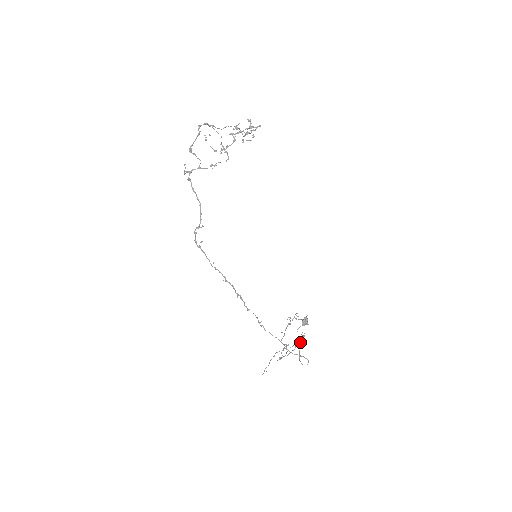
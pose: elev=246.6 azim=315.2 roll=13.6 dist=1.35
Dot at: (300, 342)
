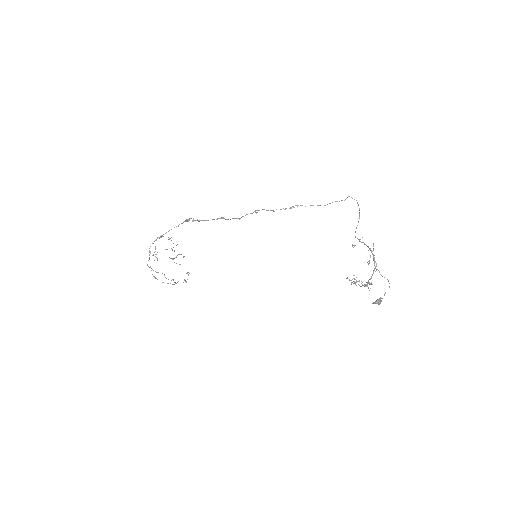
Dot at: occluded
